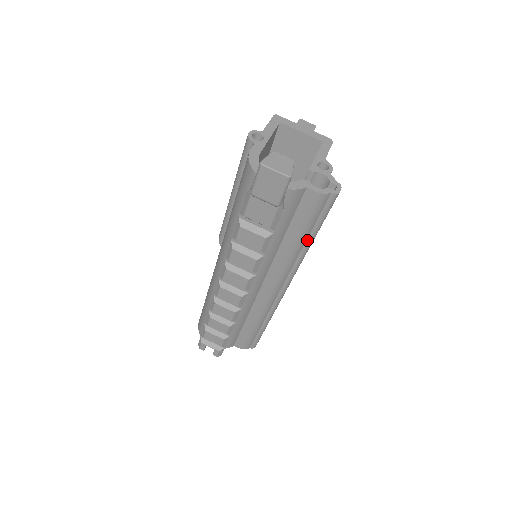
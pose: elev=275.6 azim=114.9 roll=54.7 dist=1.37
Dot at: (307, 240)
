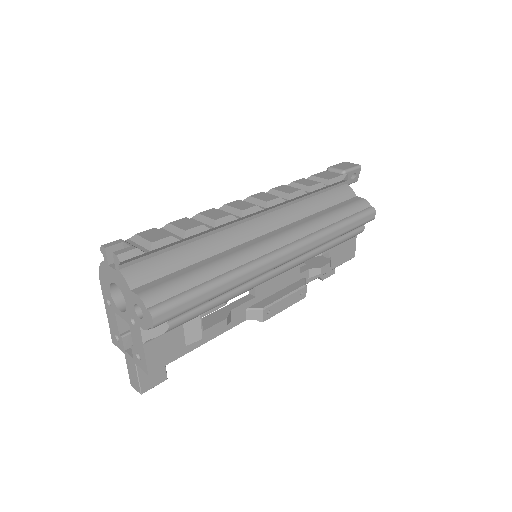
Dot at: (338, 222)
